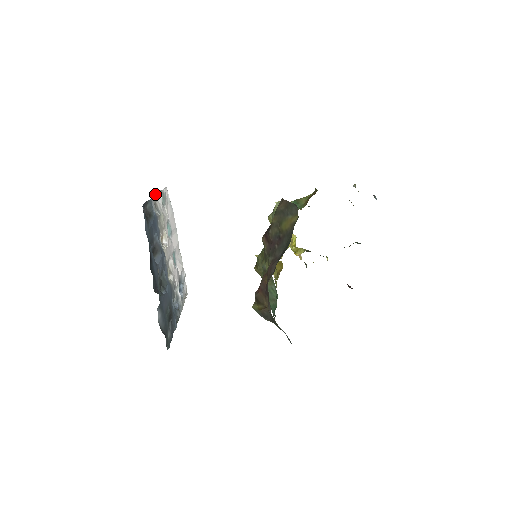
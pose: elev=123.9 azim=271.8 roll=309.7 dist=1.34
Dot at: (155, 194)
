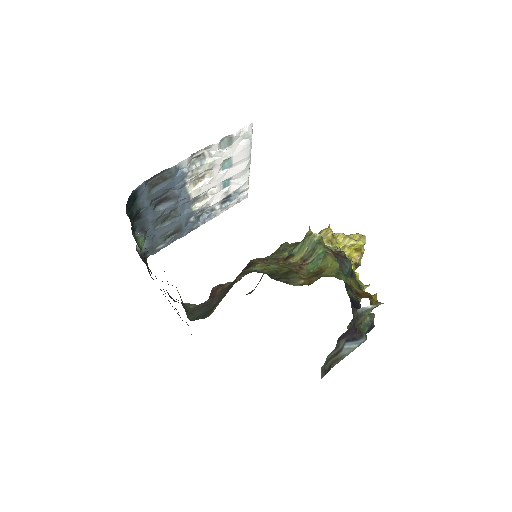
Dot at: (201, 149)
